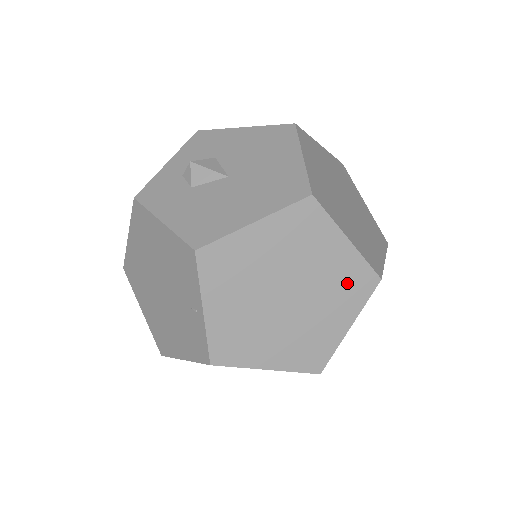
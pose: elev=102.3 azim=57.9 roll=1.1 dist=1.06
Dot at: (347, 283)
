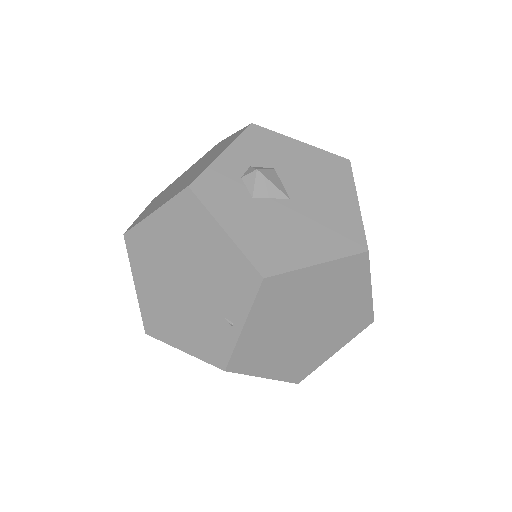
Dot at: (352, 321)
